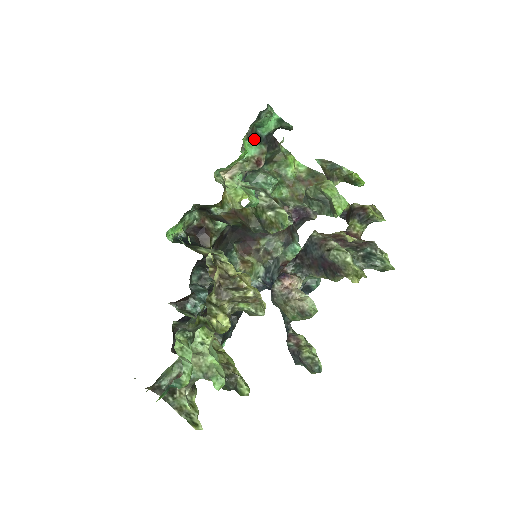
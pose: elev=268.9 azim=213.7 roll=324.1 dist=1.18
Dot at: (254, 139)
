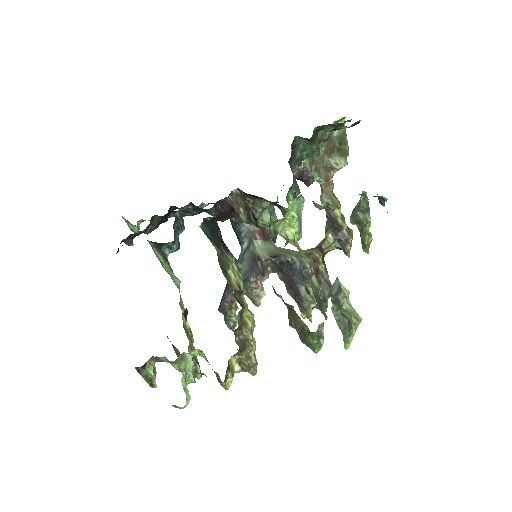
Dot at: occluded
